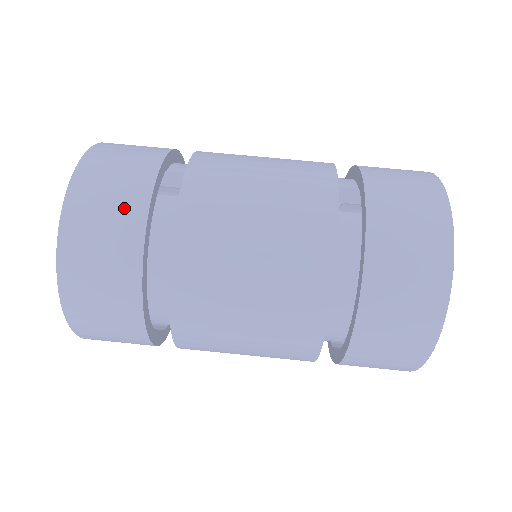
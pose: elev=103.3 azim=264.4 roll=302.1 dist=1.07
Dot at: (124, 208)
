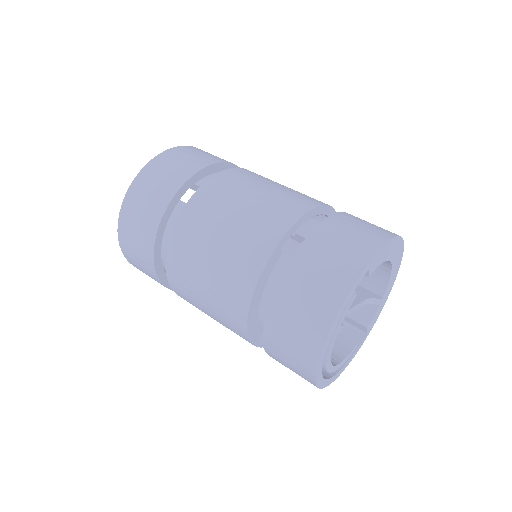
Dot at: (151, 210)
